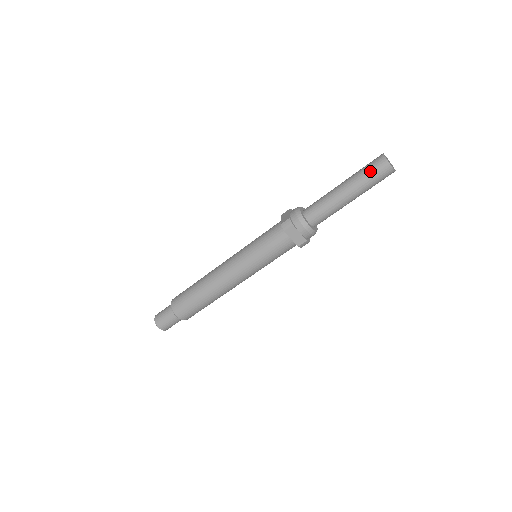
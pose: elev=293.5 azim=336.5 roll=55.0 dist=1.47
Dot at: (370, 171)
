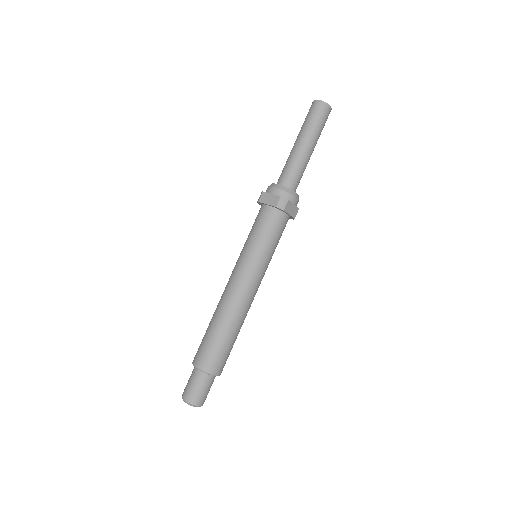
Dot at: (319, 118)
